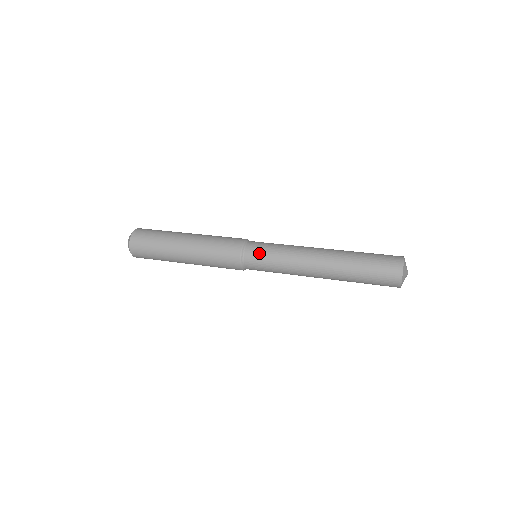
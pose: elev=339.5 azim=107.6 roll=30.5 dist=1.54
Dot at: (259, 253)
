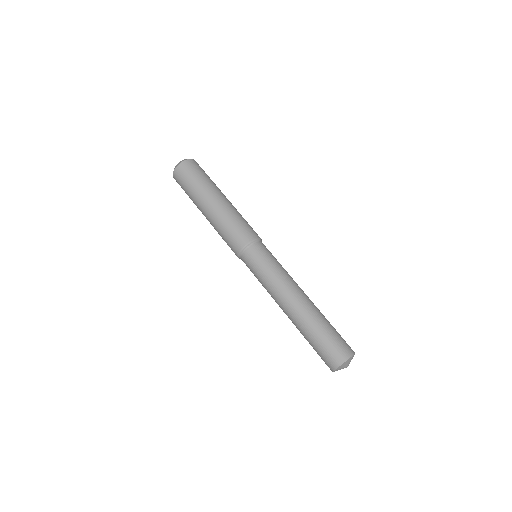
Dot at: (256, 259)
